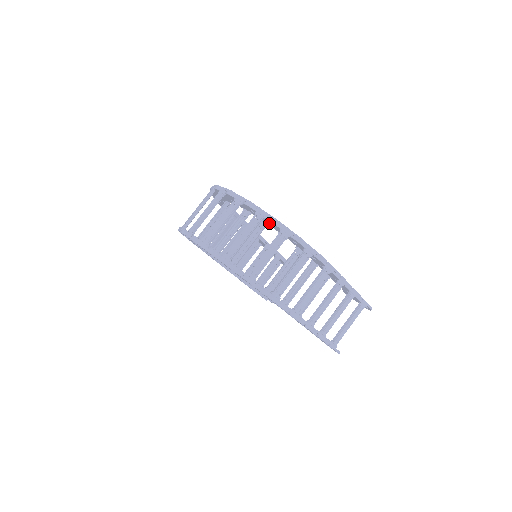
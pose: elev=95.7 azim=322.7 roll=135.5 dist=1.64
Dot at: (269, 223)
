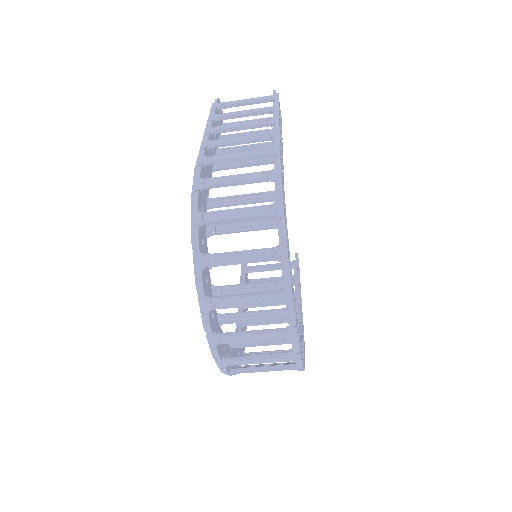
Dot at: occluded
